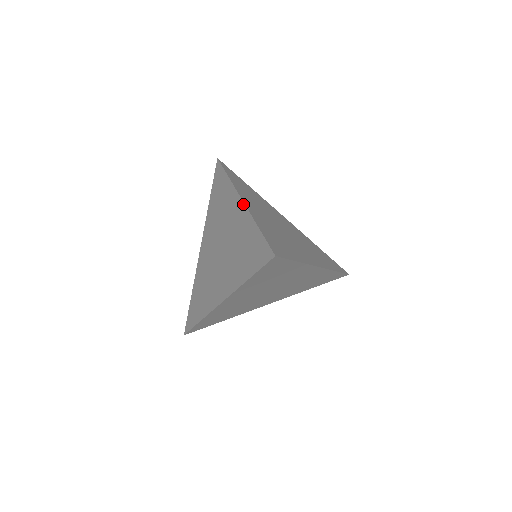
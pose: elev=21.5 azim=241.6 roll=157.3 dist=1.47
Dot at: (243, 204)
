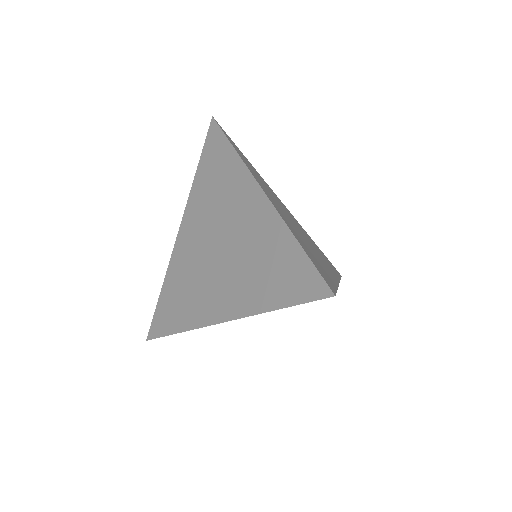
Dot at: (267, 200)
